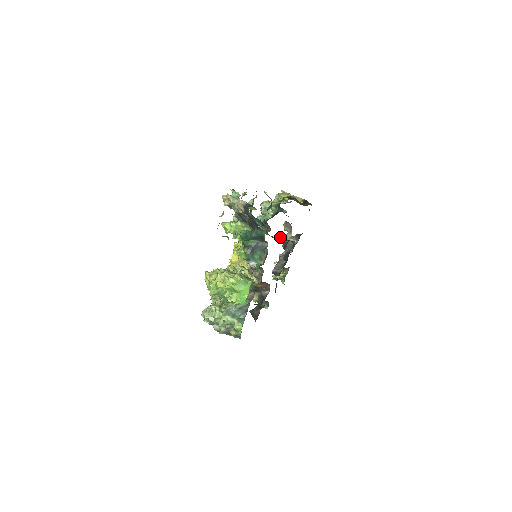
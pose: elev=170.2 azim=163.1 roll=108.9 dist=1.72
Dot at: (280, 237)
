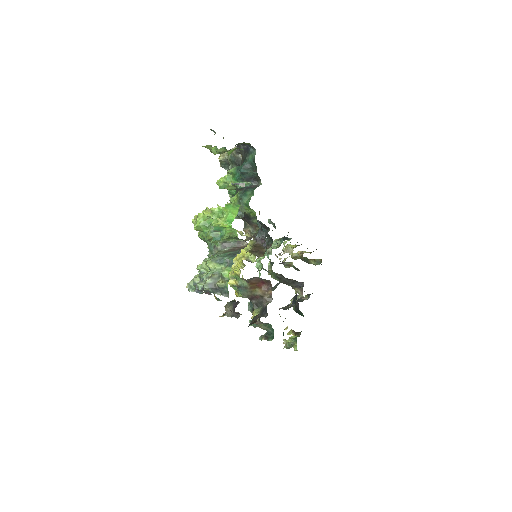
Dot at: (291, 300)
